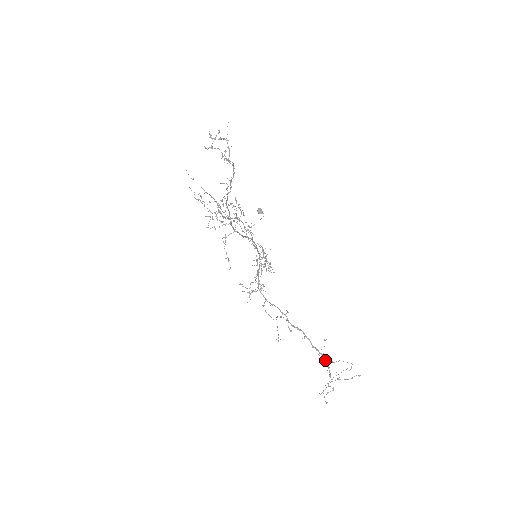
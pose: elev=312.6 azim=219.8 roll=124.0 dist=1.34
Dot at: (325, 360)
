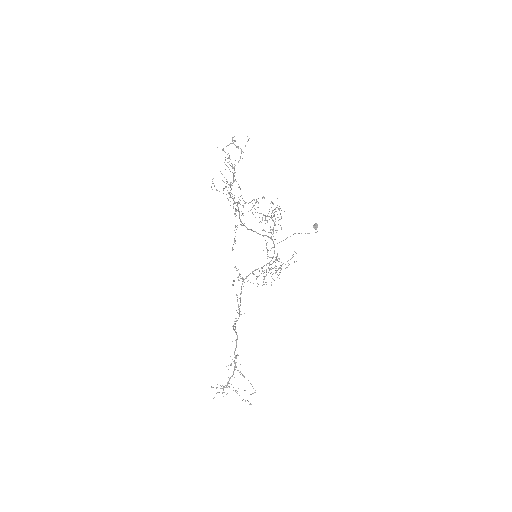
Dot at: occluded
